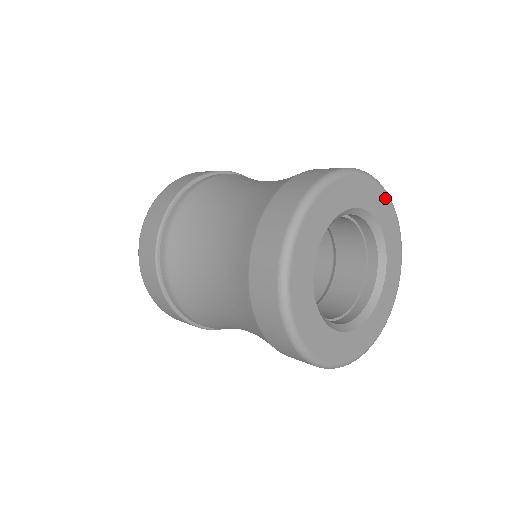
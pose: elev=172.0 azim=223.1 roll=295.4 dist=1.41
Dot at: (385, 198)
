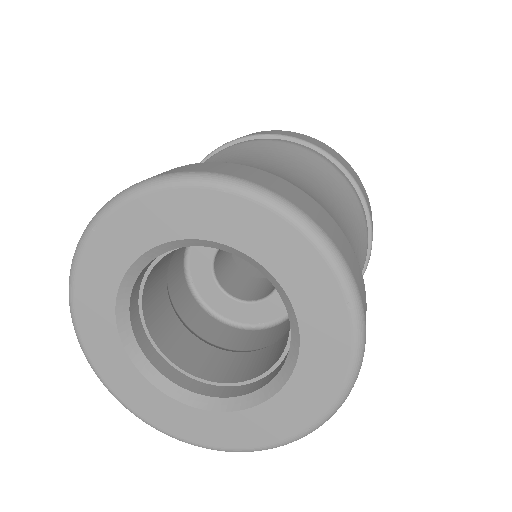
Dot at: (339, 300)
